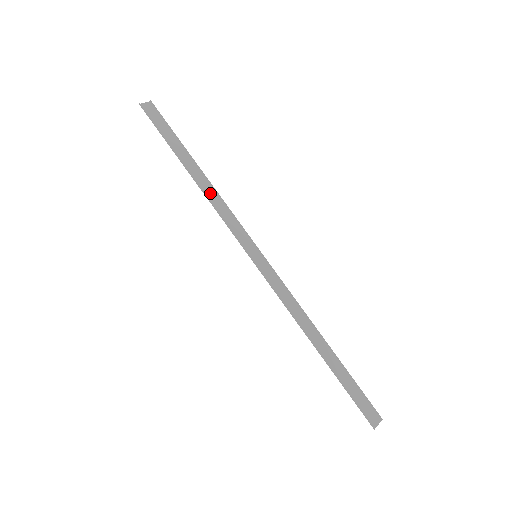
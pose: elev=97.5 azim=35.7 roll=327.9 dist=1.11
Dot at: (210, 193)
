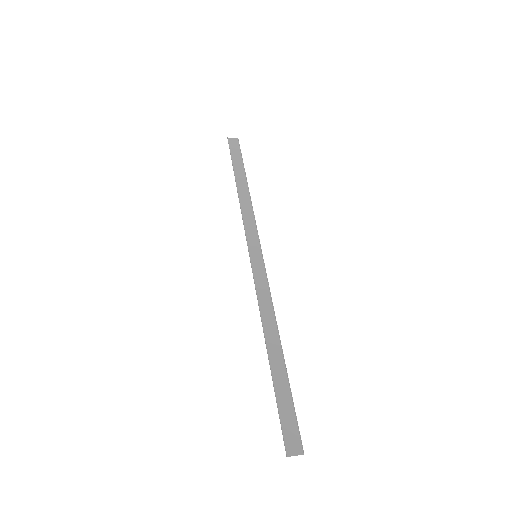
Dot at: (245, 202)
